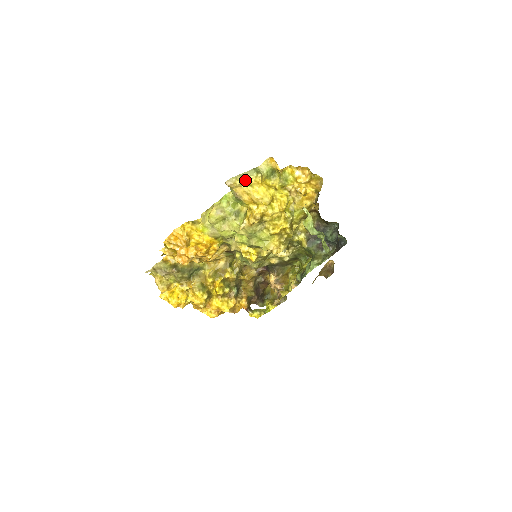
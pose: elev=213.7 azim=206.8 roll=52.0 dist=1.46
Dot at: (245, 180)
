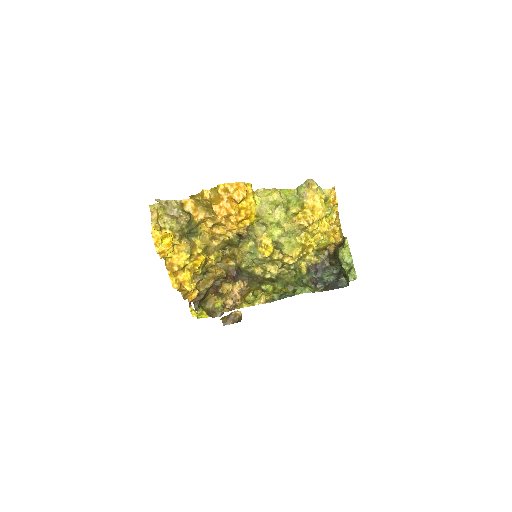
Dot at: occluded
